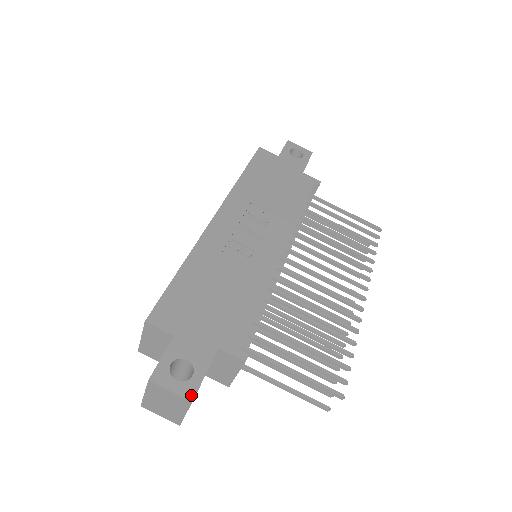
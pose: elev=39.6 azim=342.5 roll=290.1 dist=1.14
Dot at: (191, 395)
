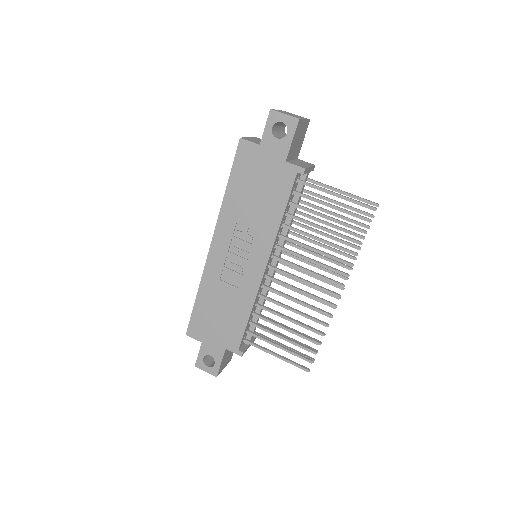
Dot at: (215, 374)
